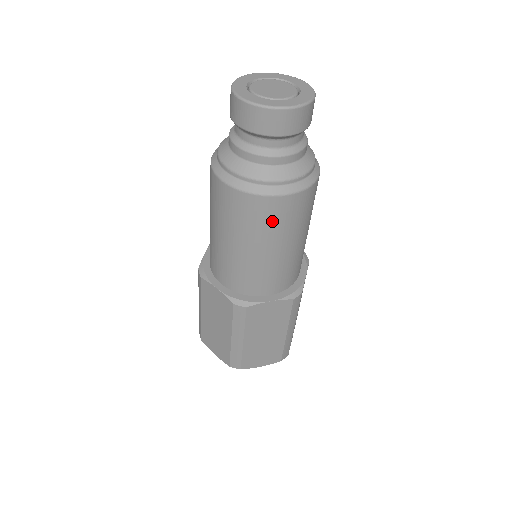
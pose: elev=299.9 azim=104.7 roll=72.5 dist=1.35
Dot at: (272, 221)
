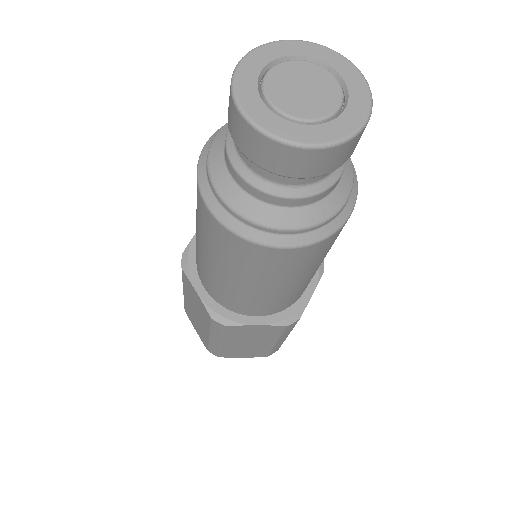
Dot at: (266, 267)
